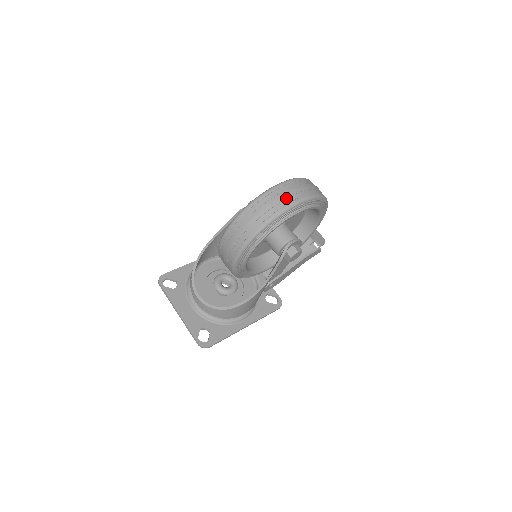
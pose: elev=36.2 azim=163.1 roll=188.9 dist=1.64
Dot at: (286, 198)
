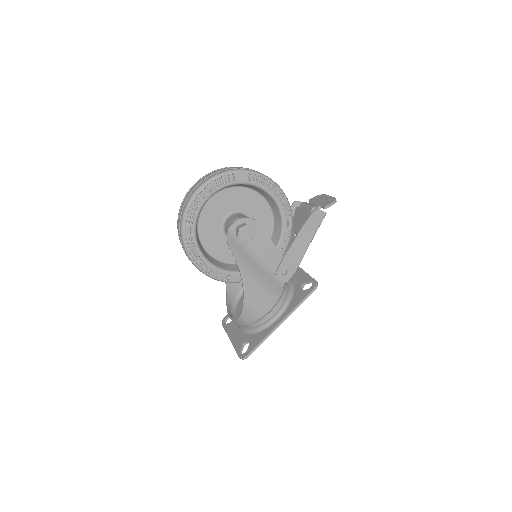
Dot at: (188, 197)
